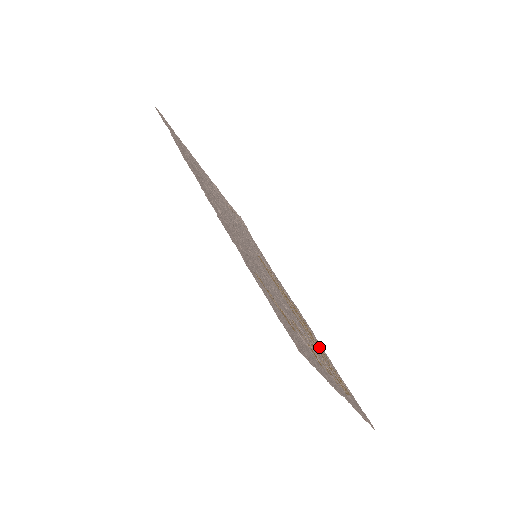
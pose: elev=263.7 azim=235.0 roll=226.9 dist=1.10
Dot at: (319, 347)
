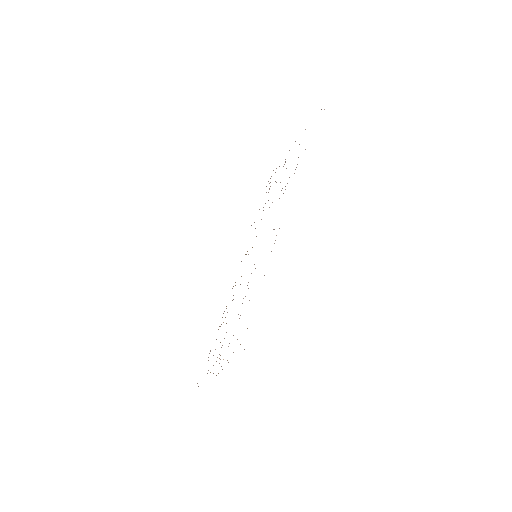
Dot at: occluded
